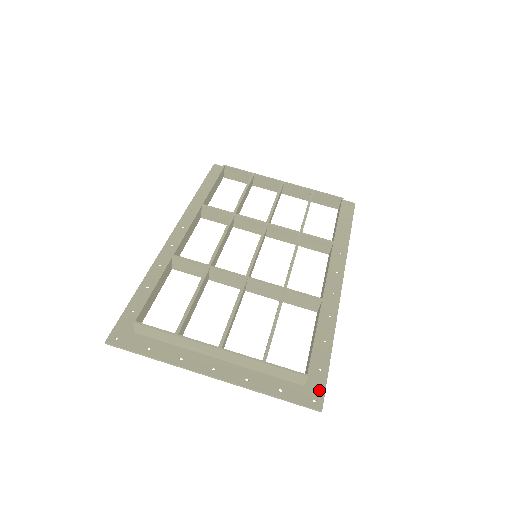
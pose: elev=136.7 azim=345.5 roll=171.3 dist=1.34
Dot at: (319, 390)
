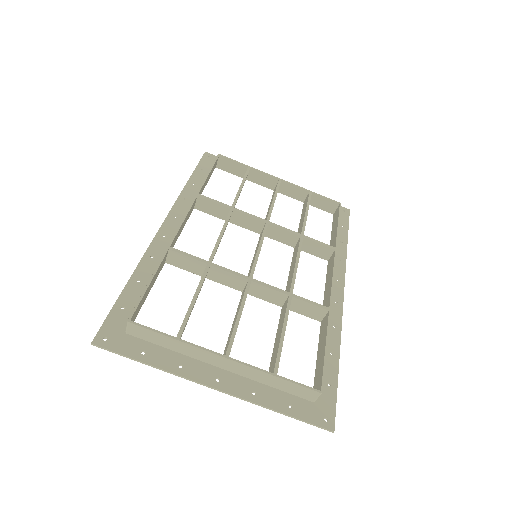
Dot at: (330, 408)
